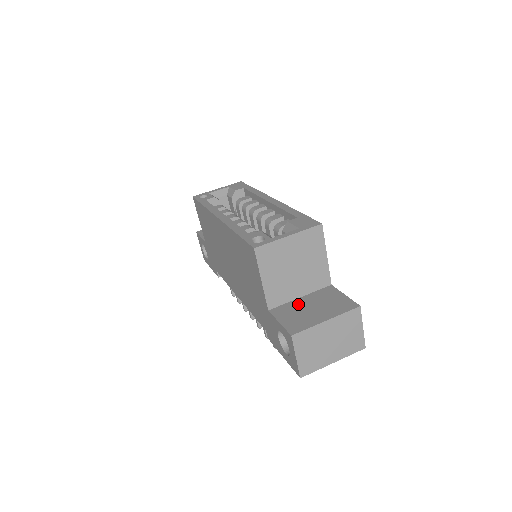
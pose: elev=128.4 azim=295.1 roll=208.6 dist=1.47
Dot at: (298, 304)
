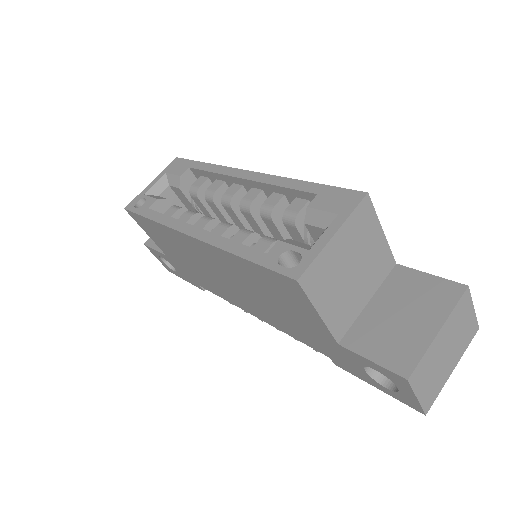
Dot at: (374, 316)
